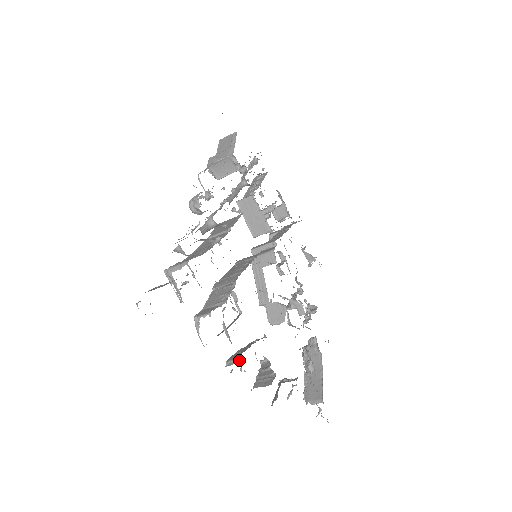
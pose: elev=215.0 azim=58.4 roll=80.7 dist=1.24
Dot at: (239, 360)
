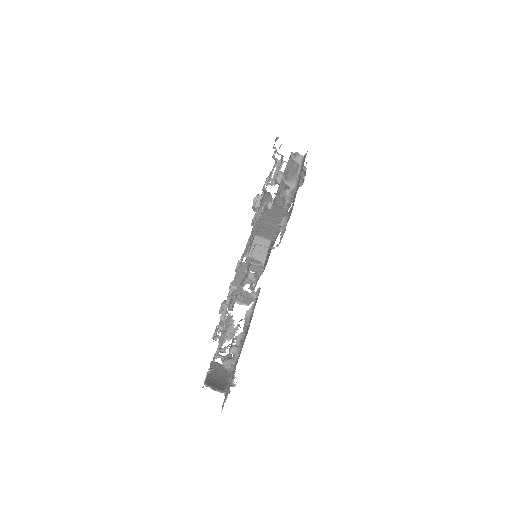
Dot at: (272, 248)
